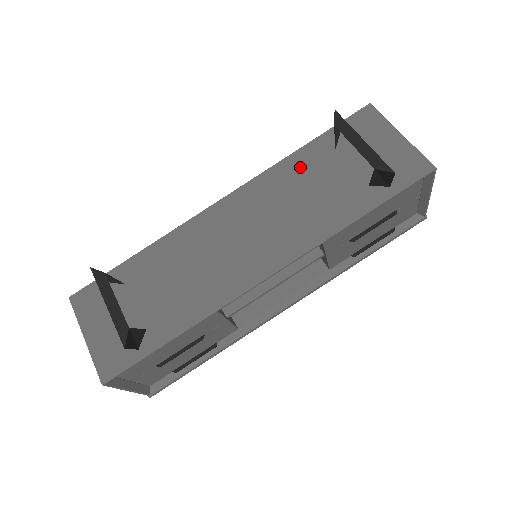
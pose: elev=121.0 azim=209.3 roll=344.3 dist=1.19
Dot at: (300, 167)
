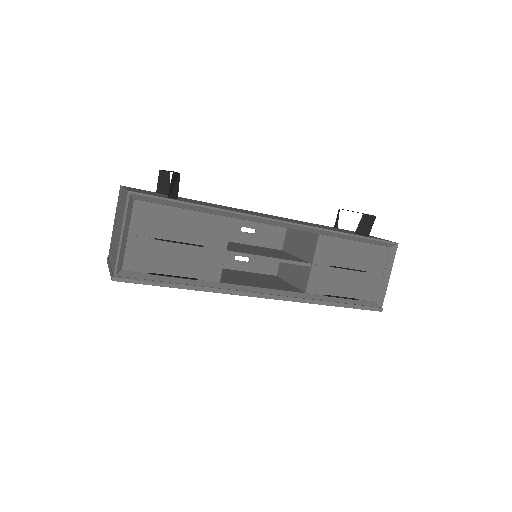
Dot at: (310, 223)
